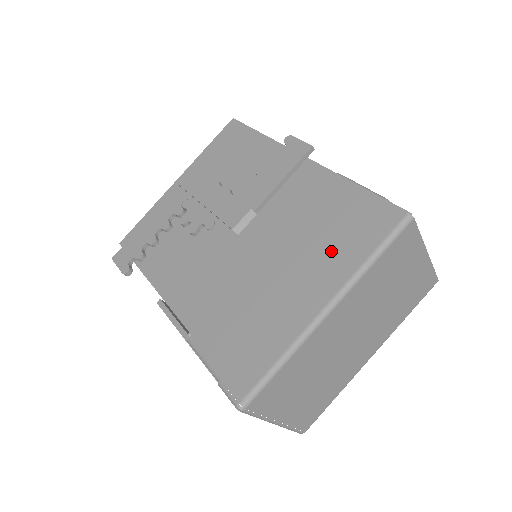
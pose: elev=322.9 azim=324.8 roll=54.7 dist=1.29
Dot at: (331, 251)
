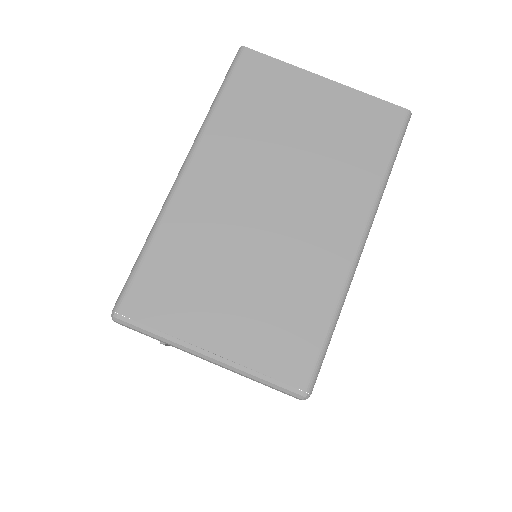
Dot at: occluded
